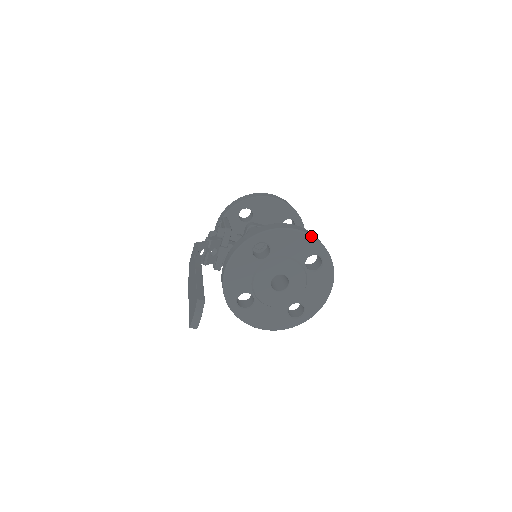
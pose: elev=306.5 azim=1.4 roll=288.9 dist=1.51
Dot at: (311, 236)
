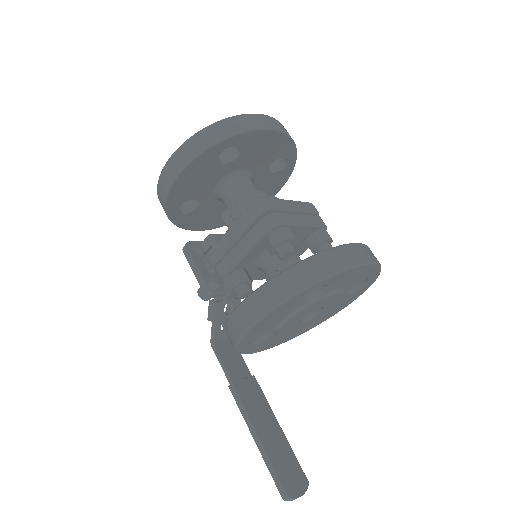
Dot at: (274, 309)
